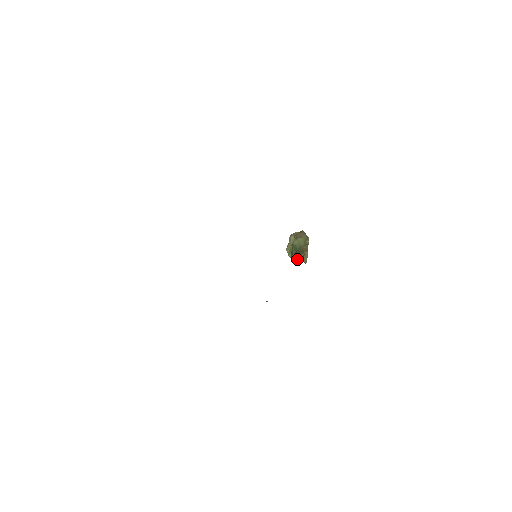
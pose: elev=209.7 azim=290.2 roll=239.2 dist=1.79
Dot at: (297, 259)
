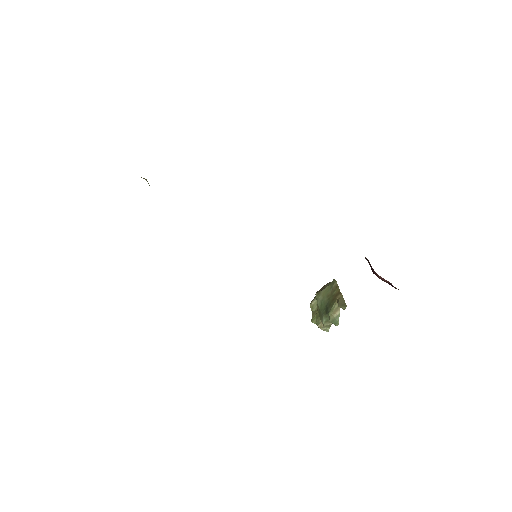
Dot at: (331, 316)
